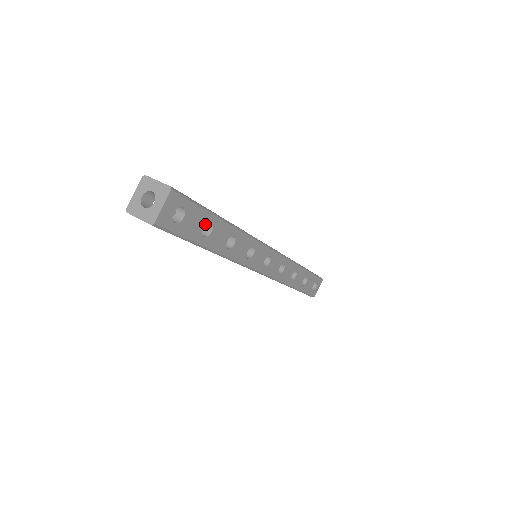
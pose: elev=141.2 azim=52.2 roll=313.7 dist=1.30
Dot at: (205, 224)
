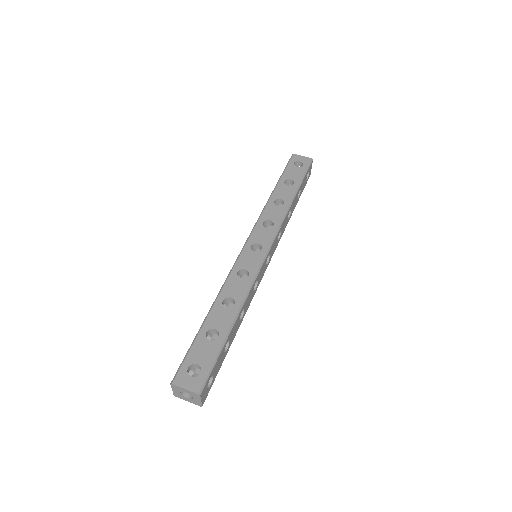
Dot at: (224, 350)
